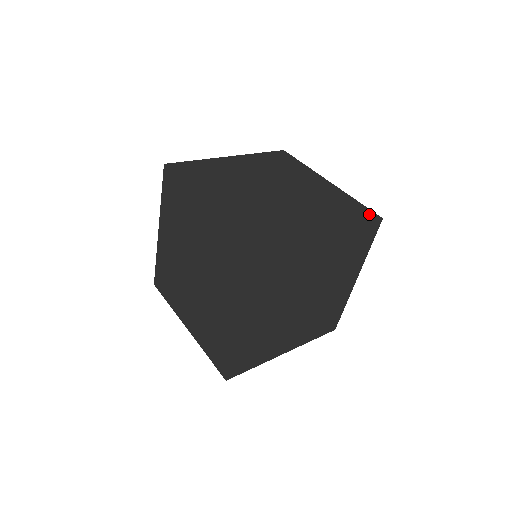
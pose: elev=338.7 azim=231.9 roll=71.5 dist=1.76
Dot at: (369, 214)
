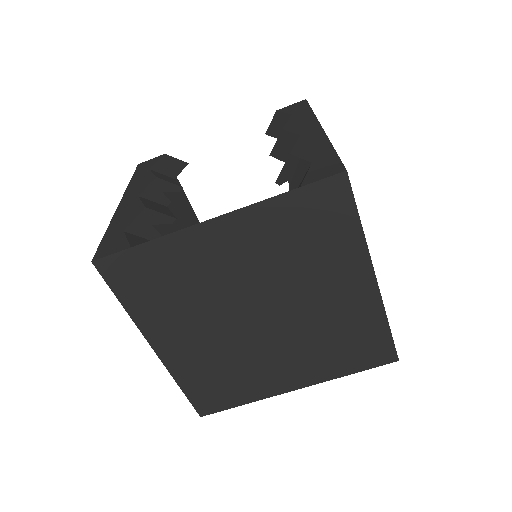
Dot at: occluded
